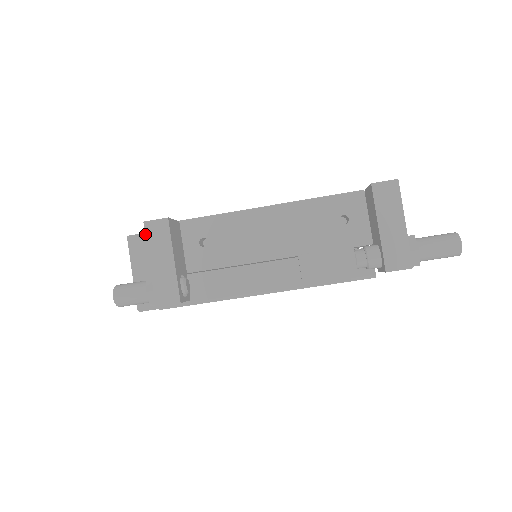
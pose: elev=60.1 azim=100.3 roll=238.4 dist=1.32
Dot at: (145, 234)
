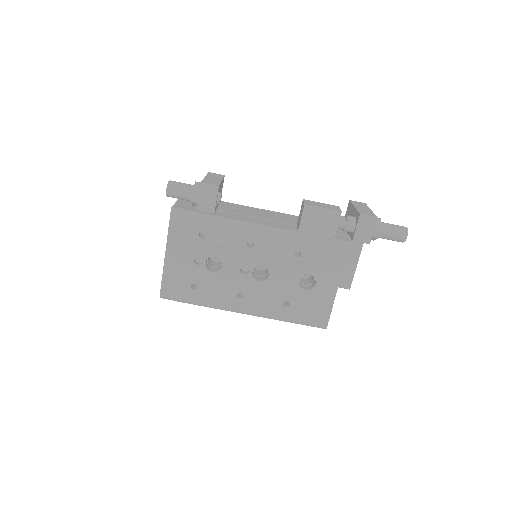
Dot at: (208, 173)
